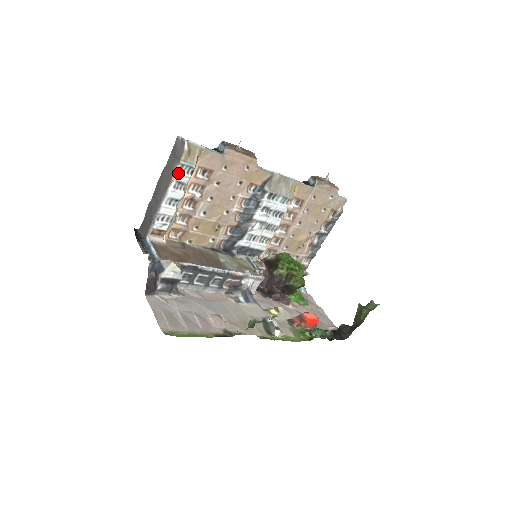
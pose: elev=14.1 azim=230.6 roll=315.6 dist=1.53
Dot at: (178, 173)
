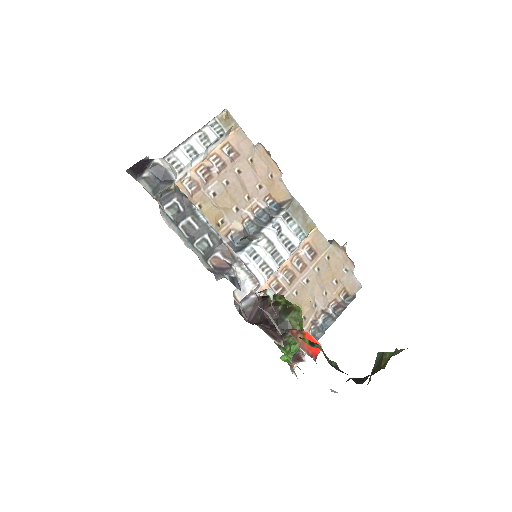
Dot at: (209, 126)
